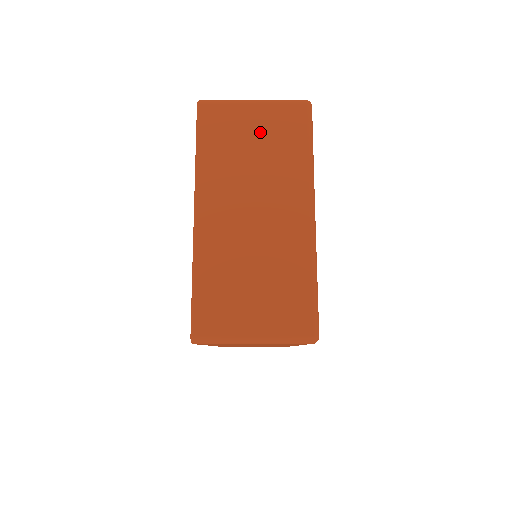
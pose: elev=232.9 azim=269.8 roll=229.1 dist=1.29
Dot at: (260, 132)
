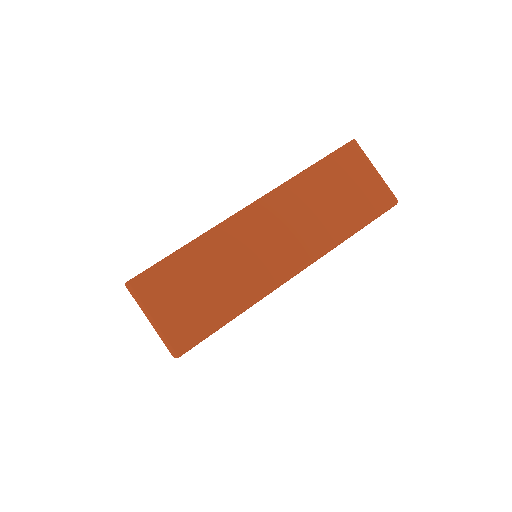
Dot at: occluded
